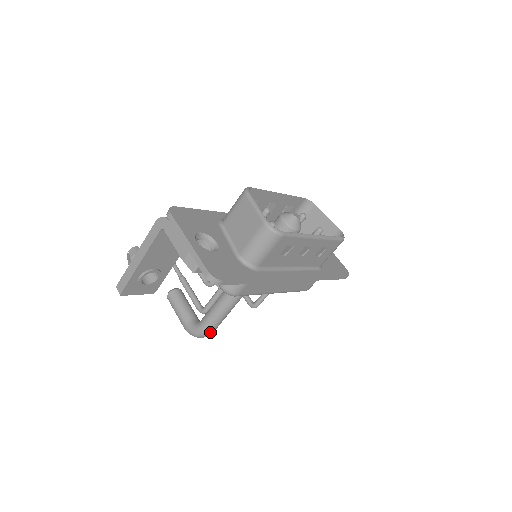
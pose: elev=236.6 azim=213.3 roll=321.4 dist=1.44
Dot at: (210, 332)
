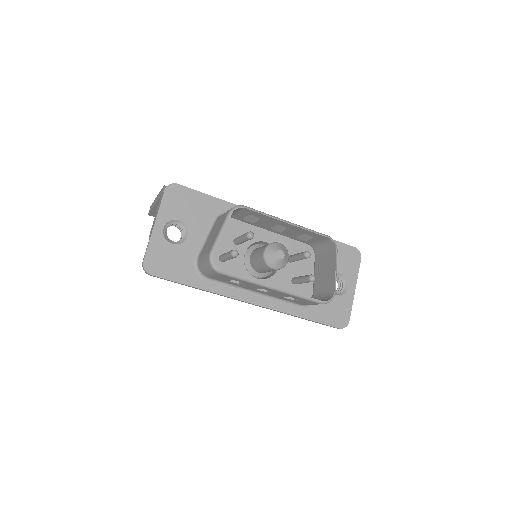
Dot at: occluded
